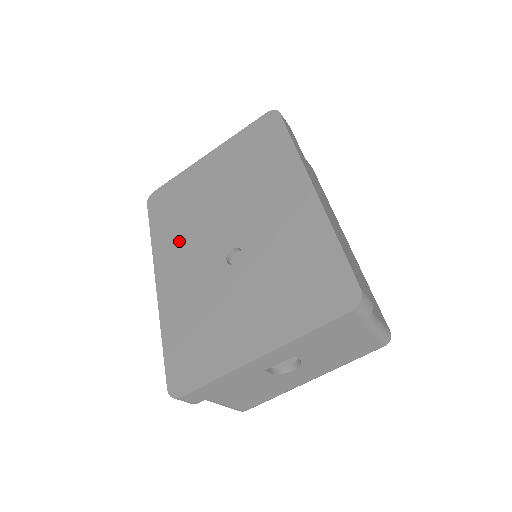
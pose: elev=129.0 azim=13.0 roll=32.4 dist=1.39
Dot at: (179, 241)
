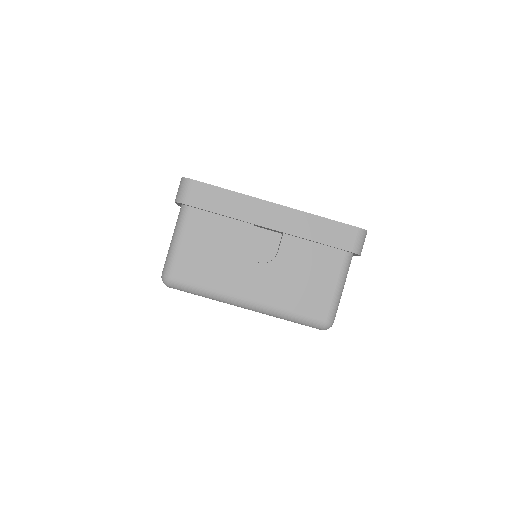
Dot at: occluded
